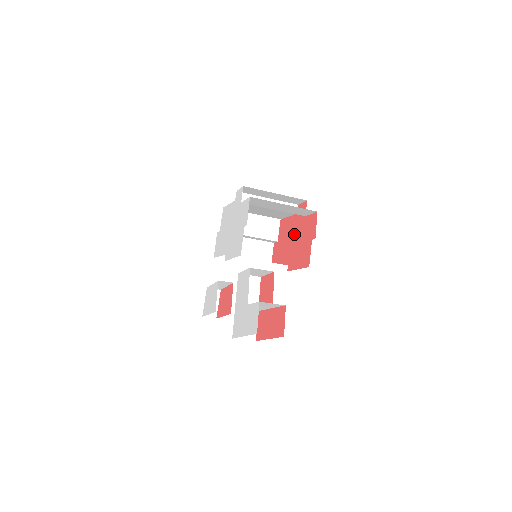
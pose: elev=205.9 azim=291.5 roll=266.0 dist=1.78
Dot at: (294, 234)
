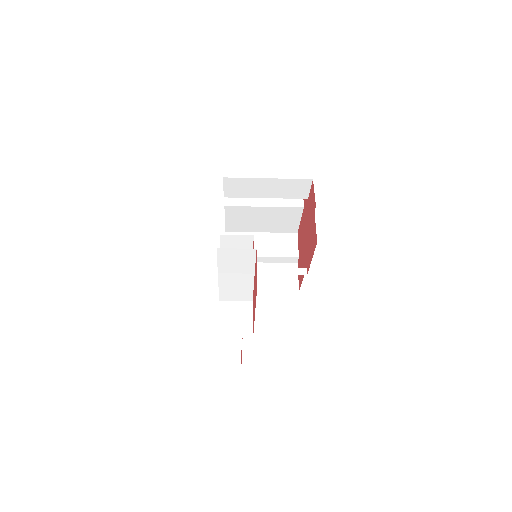
Dot at: (305, 229)
